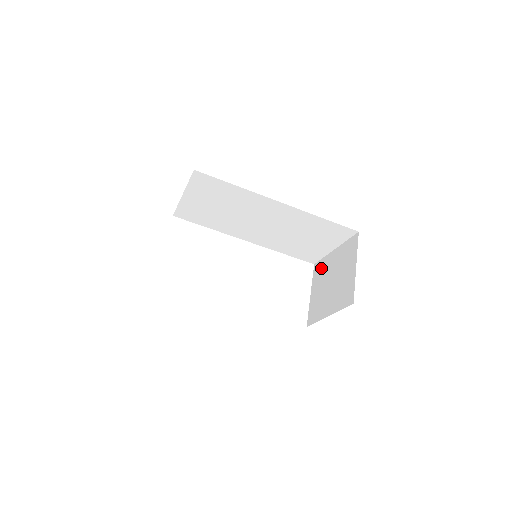
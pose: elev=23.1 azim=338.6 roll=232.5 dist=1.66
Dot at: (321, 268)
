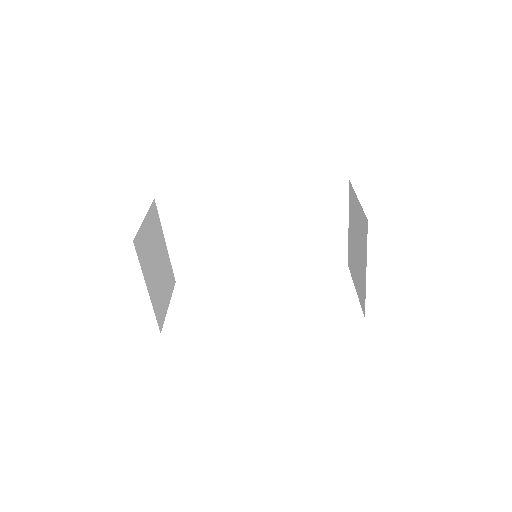
Dot at: (350, 257)
